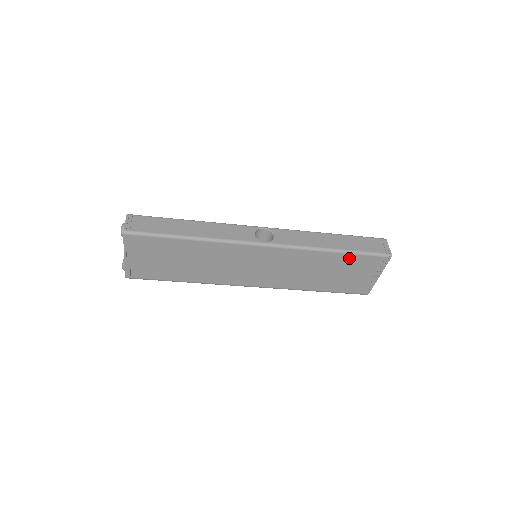
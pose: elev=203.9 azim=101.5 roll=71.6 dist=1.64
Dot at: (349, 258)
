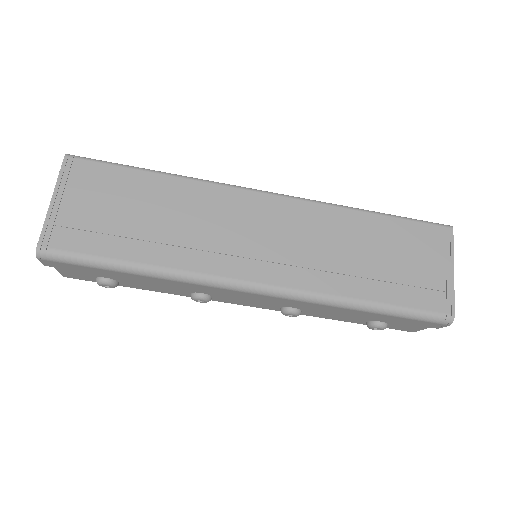
Dot at: (394, 226)
